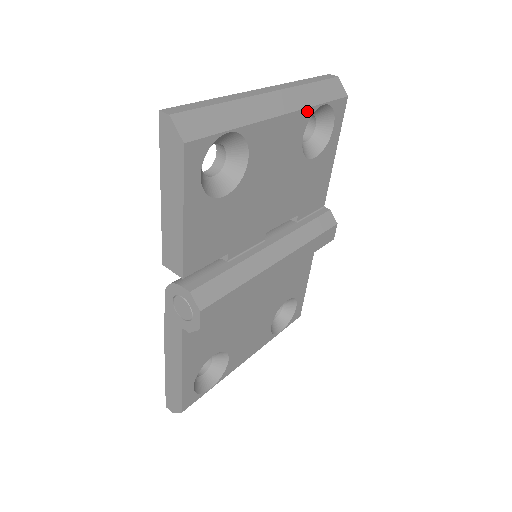
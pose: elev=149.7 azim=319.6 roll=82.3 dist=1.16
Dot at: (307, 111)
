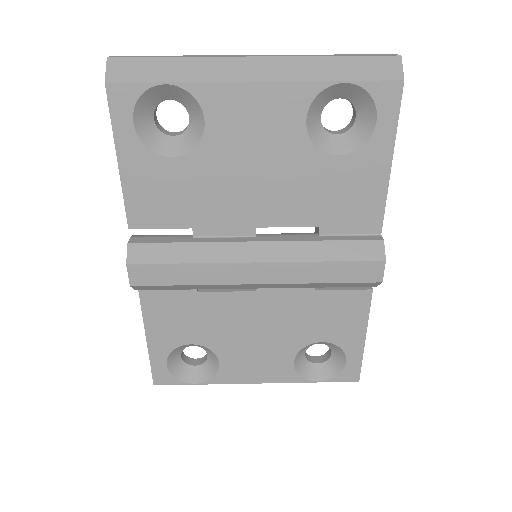
Dot at: (308, 85)
